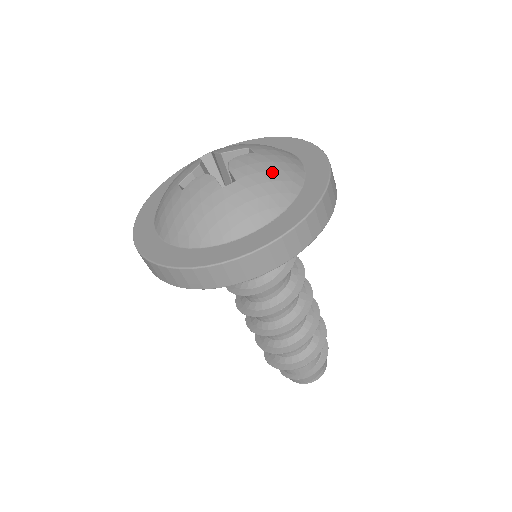
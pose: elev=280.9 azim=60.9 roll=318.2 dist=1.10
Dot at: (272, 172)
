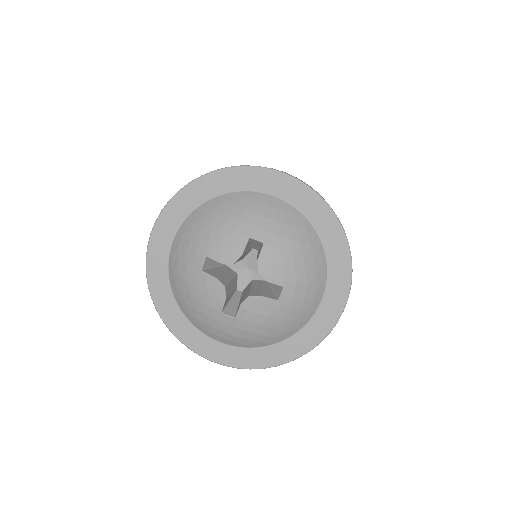
Dot at: (268, 329)
